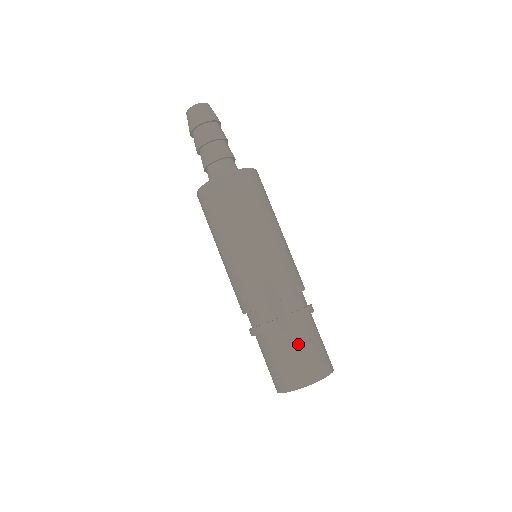
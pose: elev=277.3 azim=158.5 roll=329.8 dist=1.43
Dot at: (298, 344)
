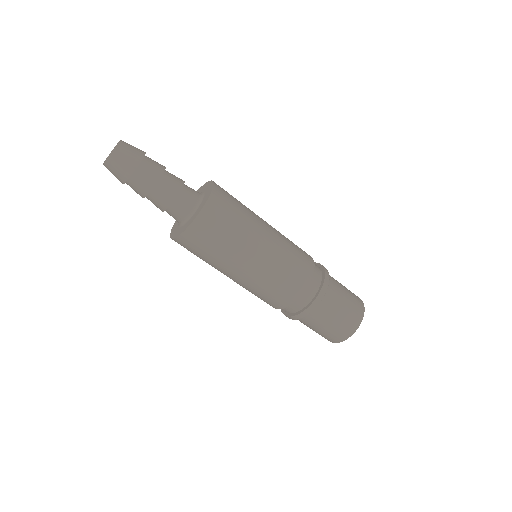
Dot at: (319, 324)
